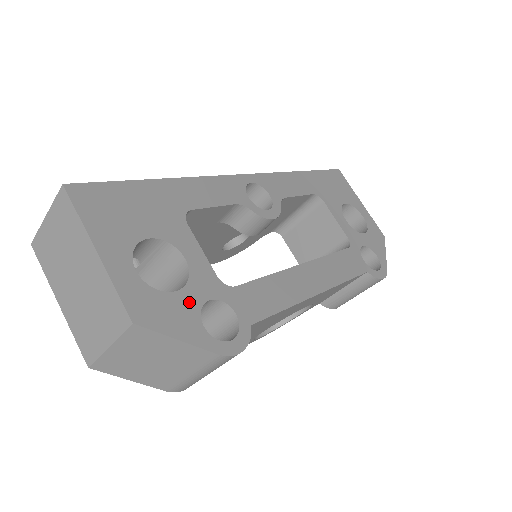
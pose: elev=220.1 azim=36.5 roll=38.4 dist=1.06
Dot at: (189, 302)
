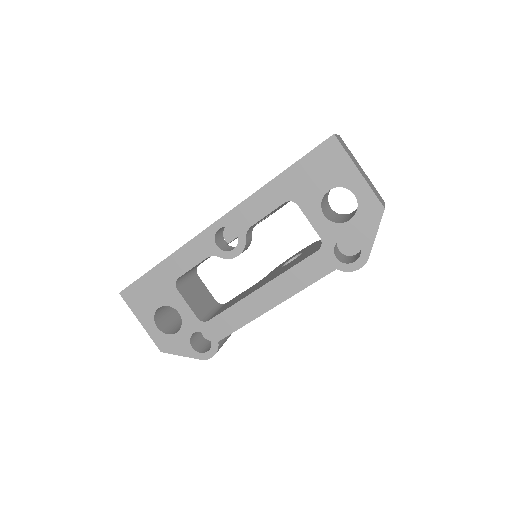
Dot at: (184, 337)
